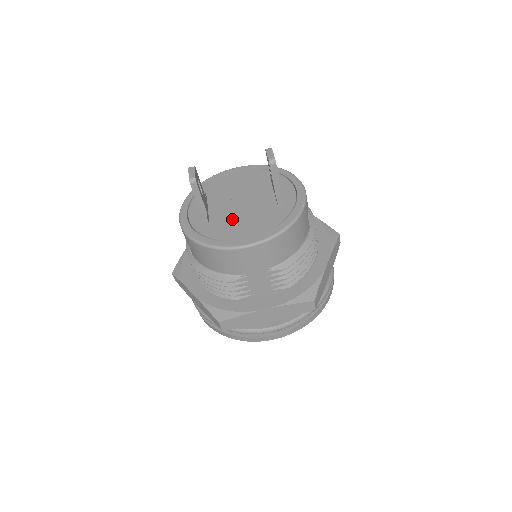
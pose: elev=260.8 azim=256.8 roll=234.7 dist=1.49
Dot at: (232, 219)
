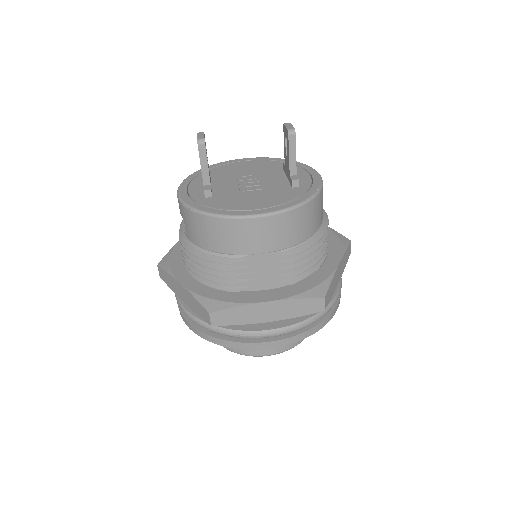
Dot at: (239, 194)
